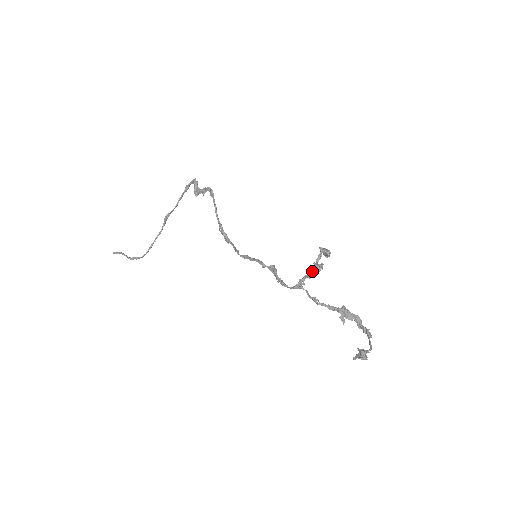
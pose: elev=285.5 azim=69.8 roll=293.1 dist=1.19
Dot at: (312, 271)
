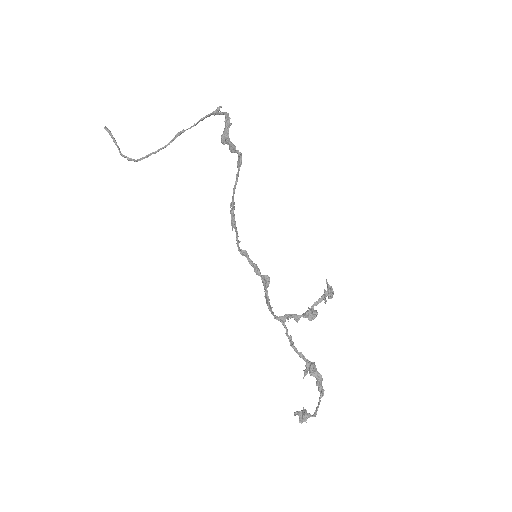
Dot at: (303, 314)
